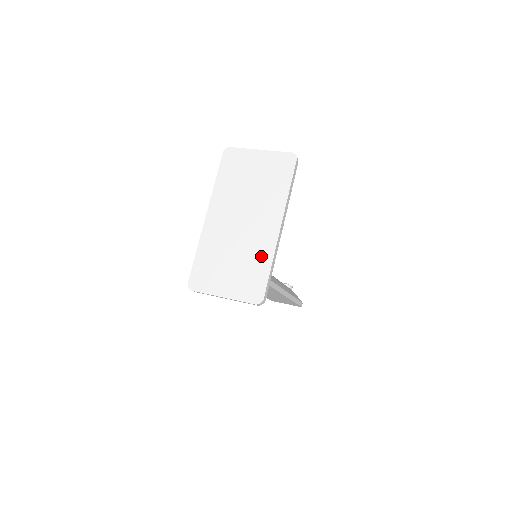
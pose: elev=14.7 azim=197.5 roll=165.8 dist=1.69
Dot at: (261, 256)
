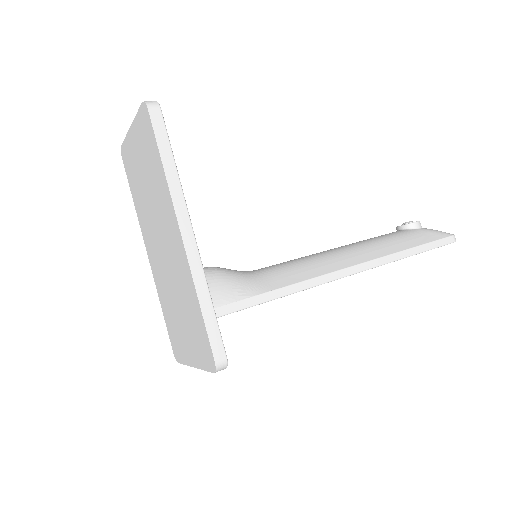
Dot at: (188, 292)
